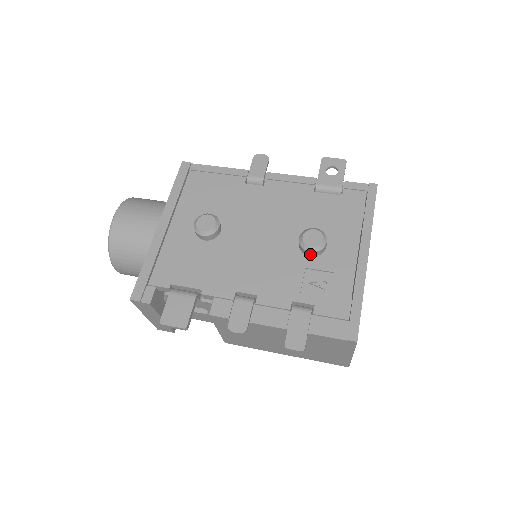
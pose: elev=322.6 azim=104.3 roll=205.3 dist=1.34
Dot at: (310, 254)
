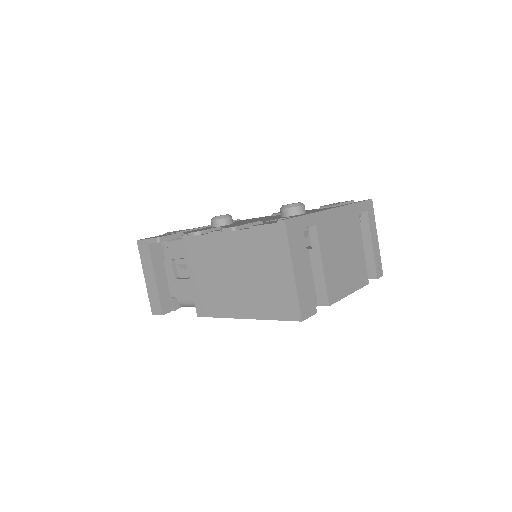
Dot at: (285, 213)
